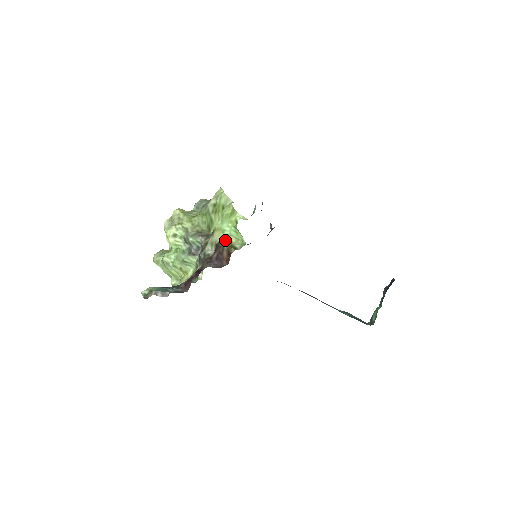
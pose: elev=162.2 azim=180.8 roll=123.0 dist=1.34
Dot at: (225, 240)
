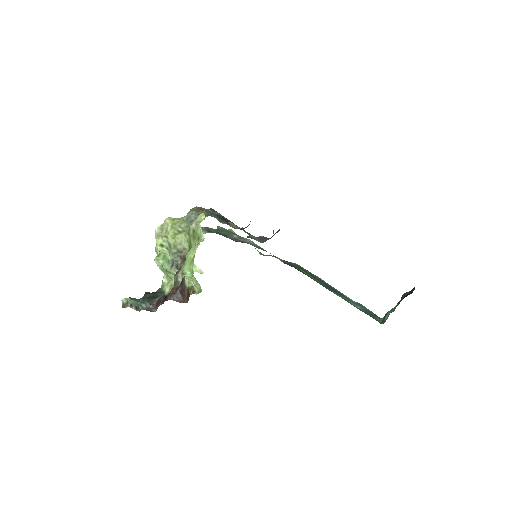
Dot at: (186, 281)
